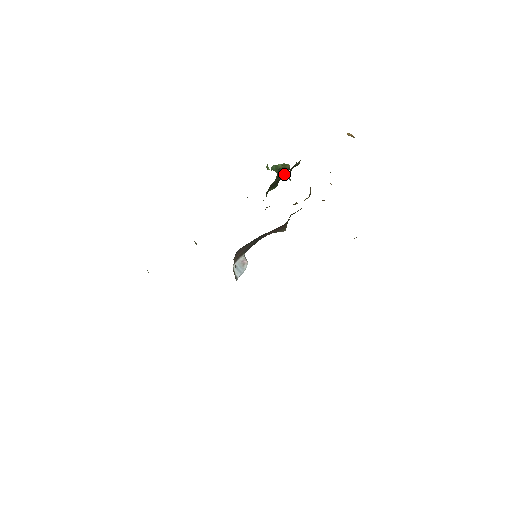
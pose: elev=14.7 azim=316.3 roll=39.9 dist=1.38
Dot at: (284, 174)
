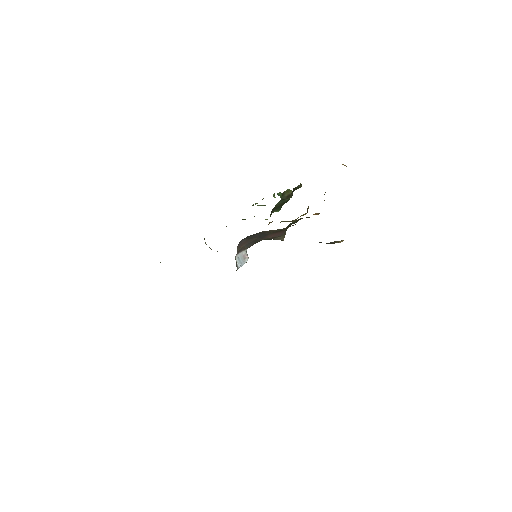
Dot at: (287, 198)
